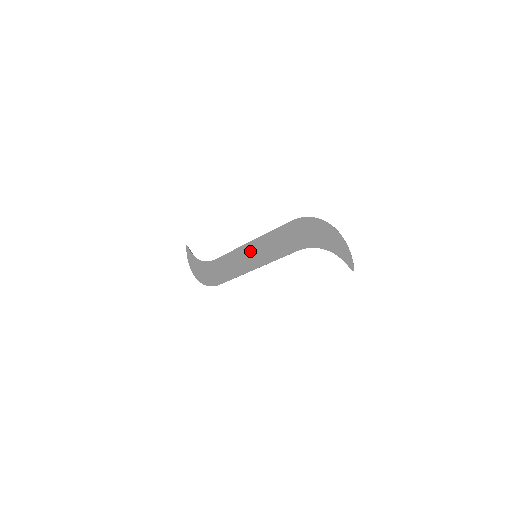
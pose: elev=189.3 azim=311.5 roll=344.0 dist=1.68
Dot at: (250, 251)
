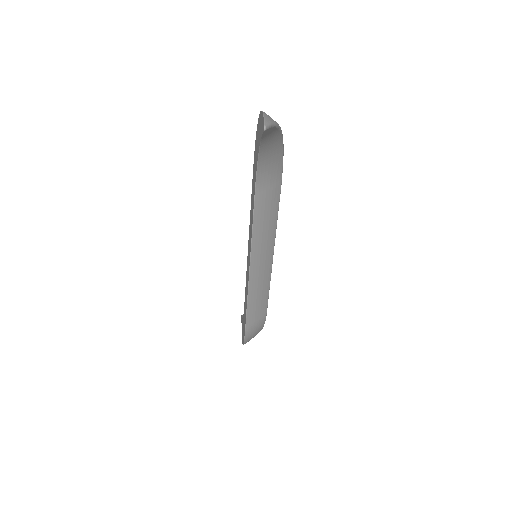
Dot at: (248, 253)
